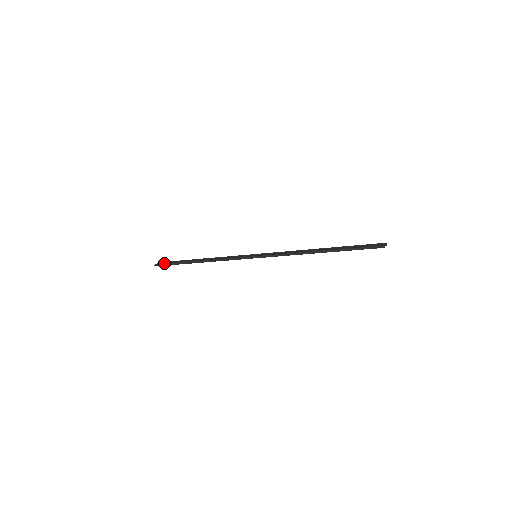
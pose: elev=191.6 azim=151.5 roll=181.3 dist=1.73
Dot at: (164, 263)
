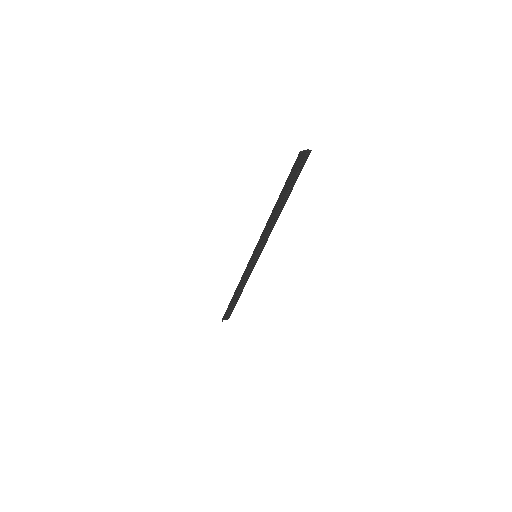
Dot at: (225, 314)
